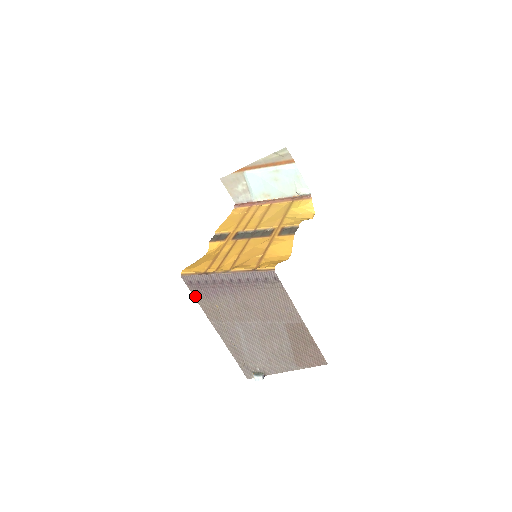
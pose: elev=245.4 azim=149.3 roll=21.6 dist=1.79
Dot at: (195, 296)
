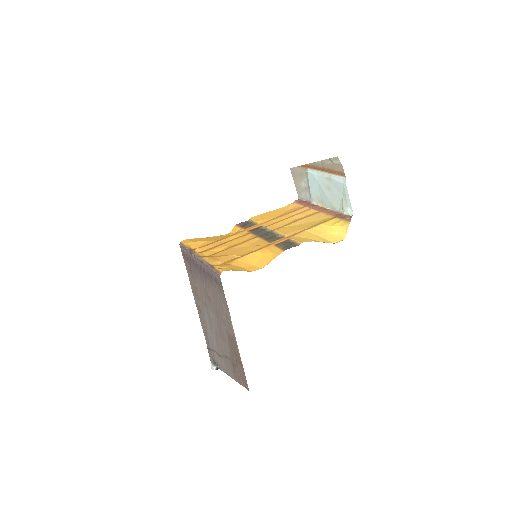
Dot at: (186, 267)
